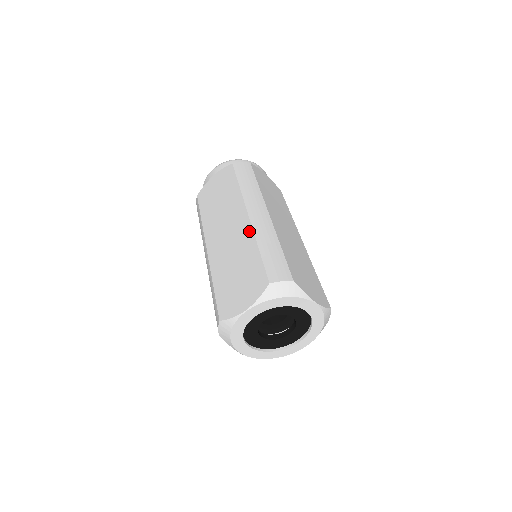
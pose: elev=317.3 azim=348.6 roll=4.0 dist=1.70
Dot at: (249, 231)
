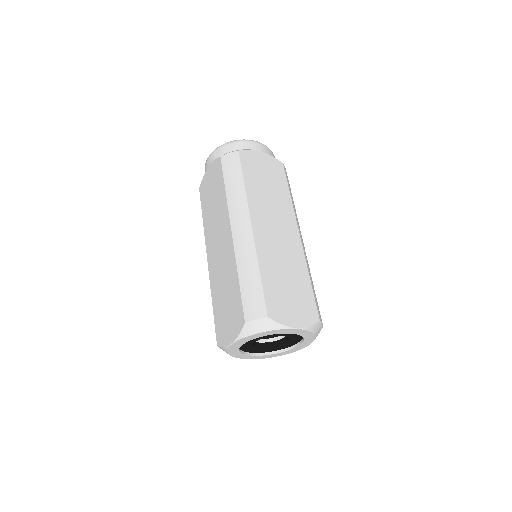
Dot at: (232, 253)
